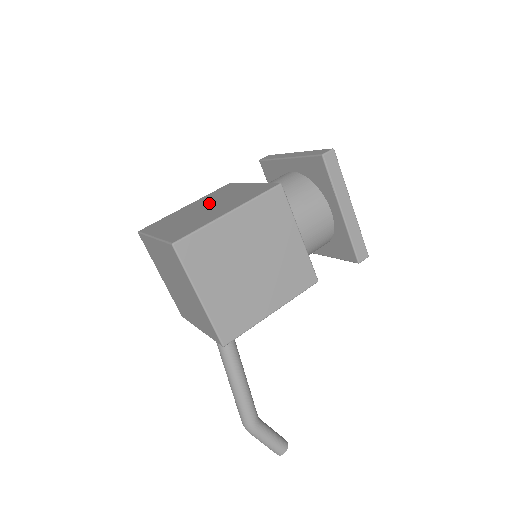
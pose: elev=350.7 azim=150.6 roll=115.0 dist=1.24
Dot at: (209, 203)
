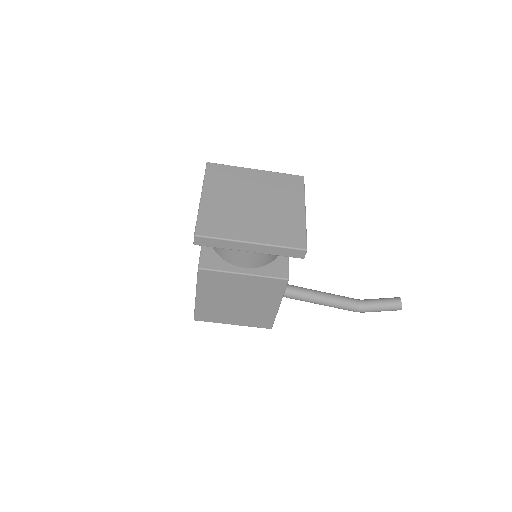
Dot at: occluded
